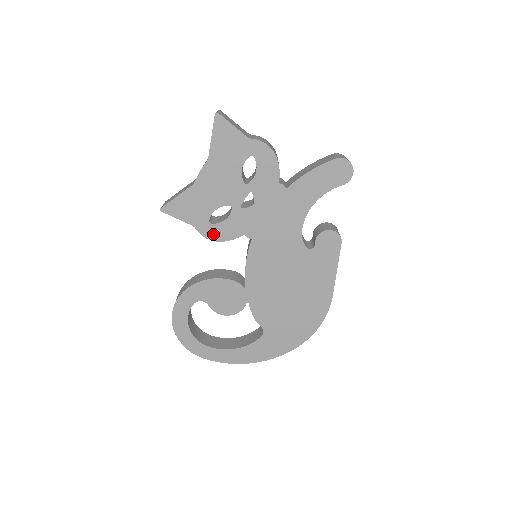
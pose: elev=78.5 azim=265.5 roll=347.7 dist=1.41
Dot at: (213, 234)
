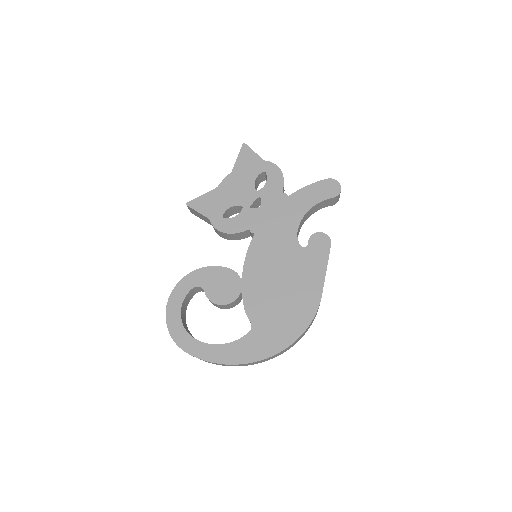
Dot at: (223, 227)
